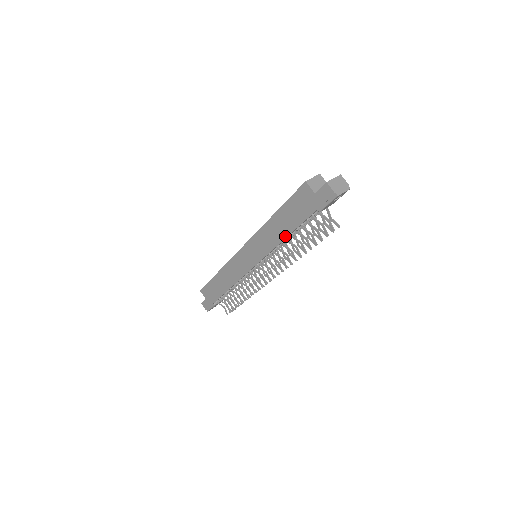
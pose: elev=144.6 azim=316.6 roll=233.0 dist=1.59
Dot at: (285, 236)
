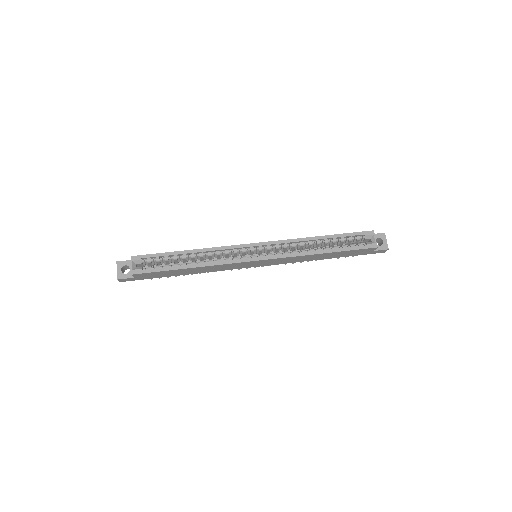
Dot at: occluded
